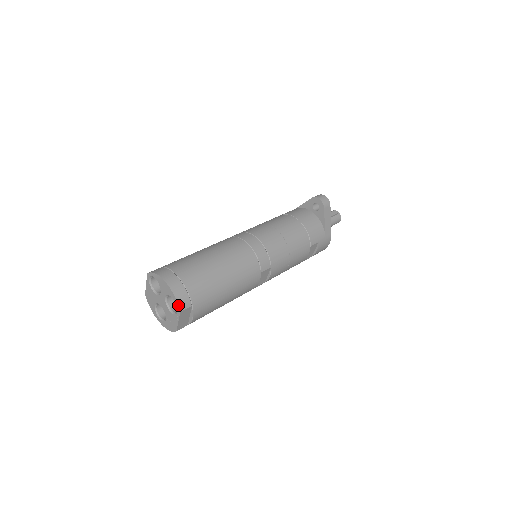
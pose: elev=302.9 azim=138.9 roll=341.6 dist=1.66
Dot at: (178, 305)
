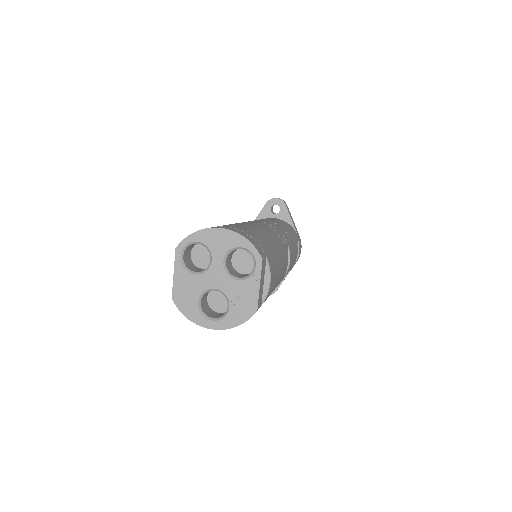
Dot at: (256, 249)
